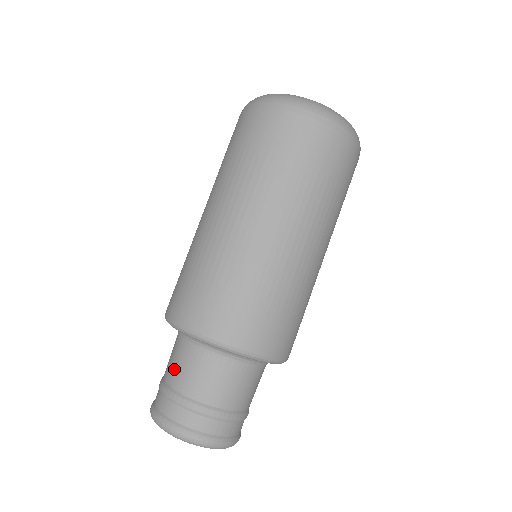
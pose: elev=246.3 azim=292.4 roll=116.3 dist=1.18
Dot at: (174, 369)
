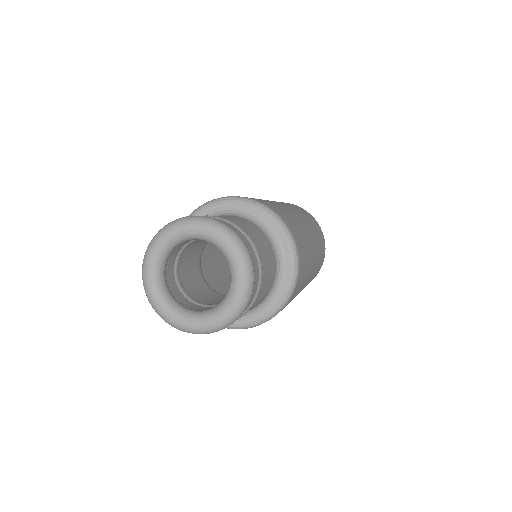
Dot at: (230, 218)
